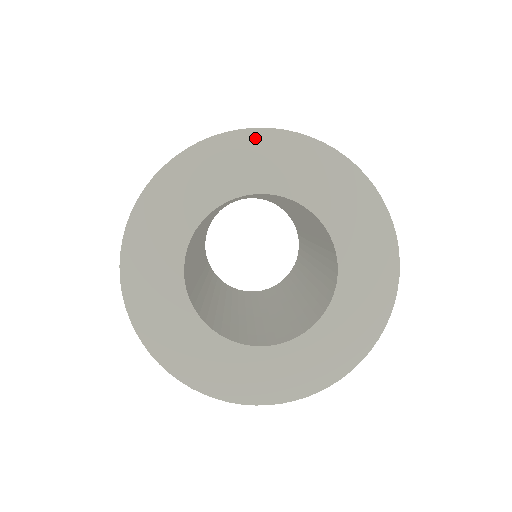
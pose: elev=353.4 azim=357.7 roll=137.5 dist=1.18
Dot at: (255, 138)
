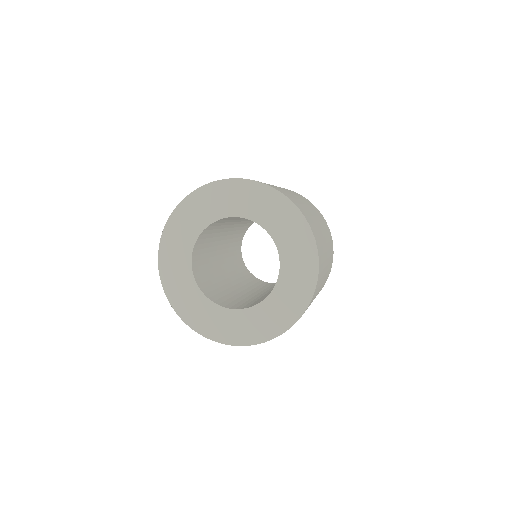
Dot at: (199, 194)
